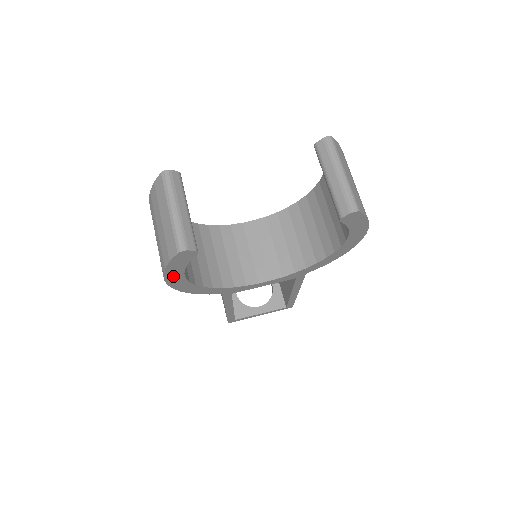
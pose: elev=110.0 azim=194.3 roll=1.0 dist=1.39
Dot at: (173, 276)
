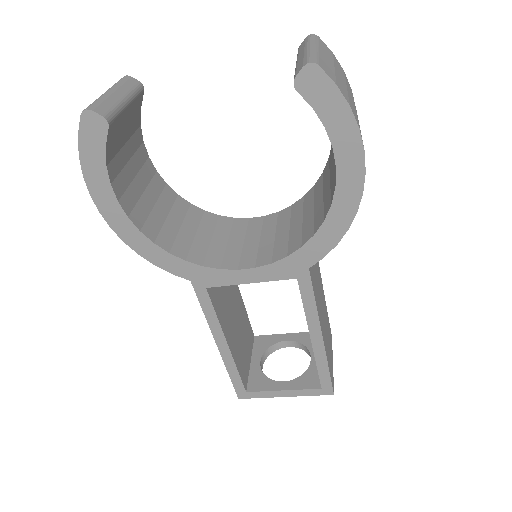
Dot at: (98, 187)
